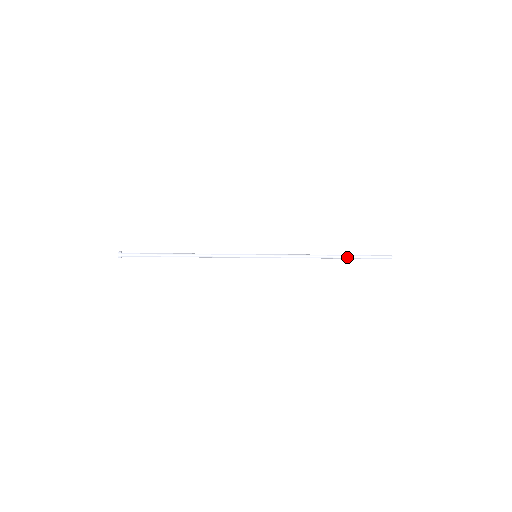
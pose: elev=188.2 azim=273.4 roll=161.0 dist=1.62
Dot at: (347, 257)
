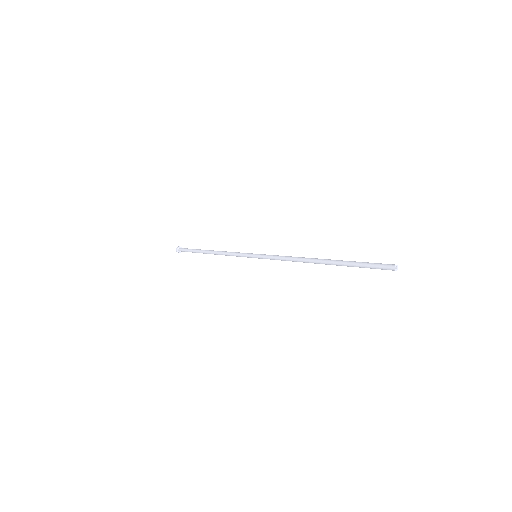
Dot at: (337, 262)
